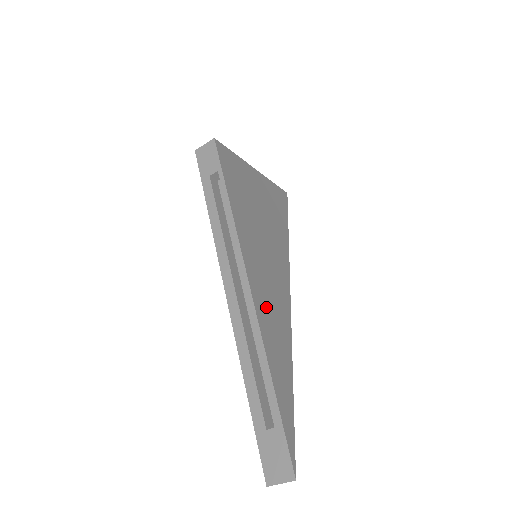
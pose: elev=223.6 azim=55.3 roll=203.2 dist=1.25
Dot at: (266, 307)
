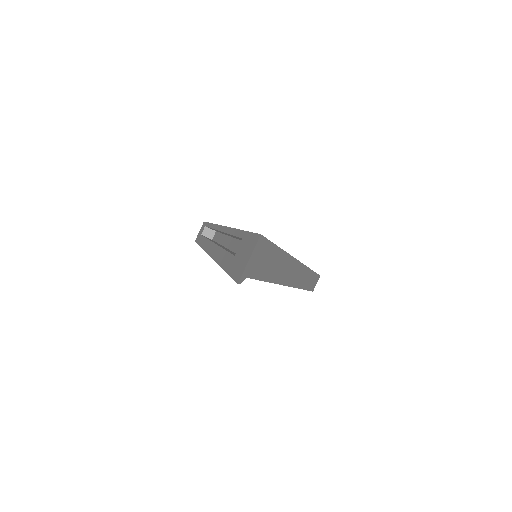
Dot at: occluded
